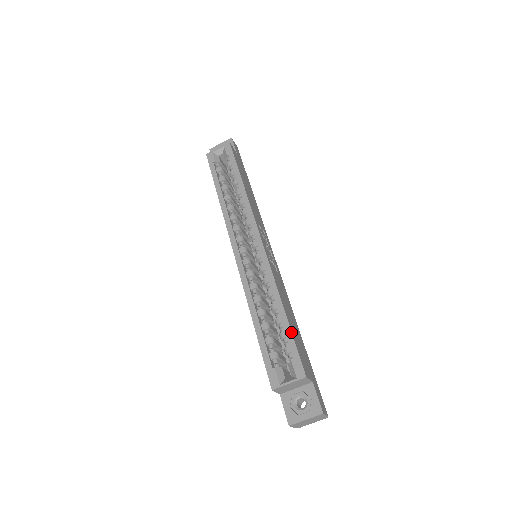
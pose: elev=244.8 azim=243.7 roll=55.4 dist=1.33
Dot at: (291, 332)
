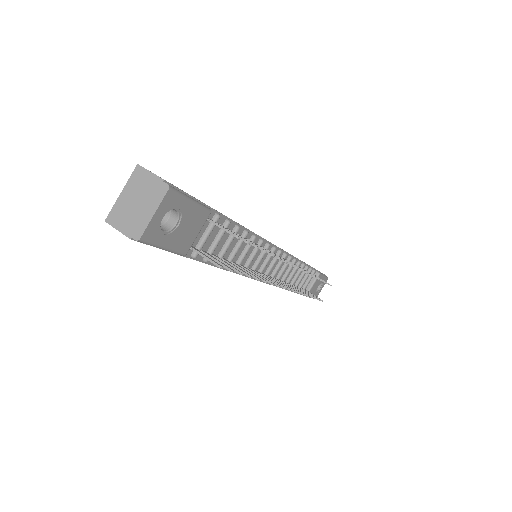
Dot at: occluded
